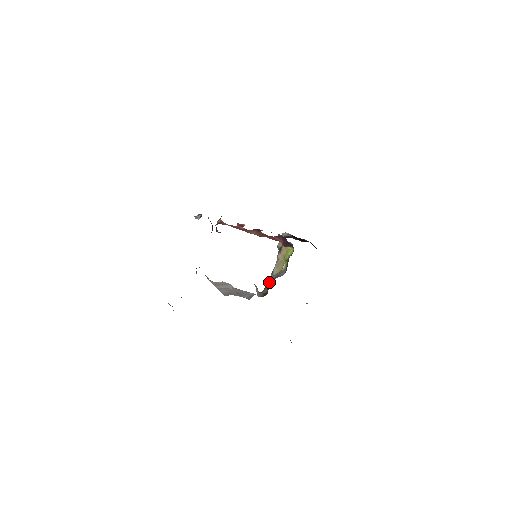
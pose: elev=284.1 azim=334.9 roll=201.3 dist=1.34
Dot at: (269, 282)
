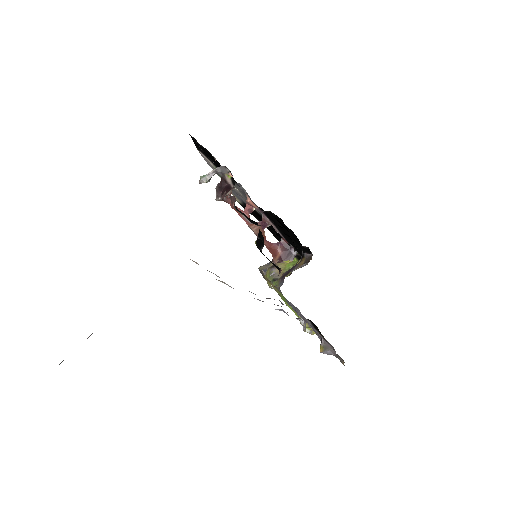
Dot at: (295, 265)
